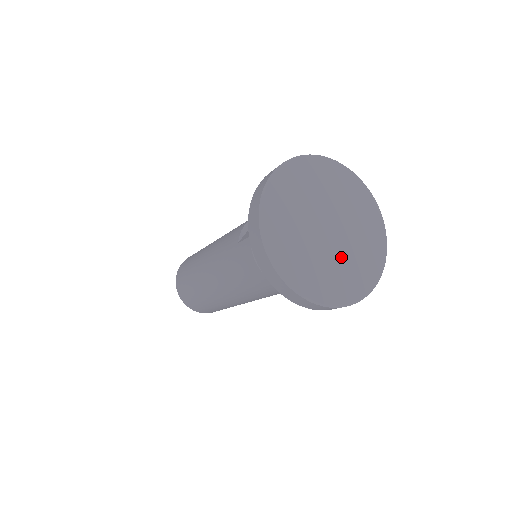
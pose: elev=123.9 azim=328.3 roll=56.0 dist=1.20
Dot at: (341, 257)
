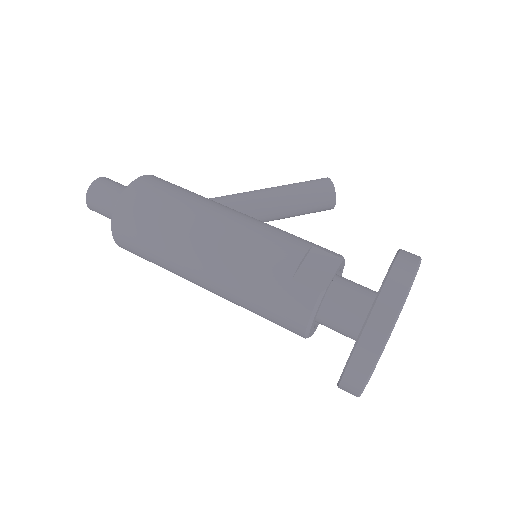
Dot at: occluded
